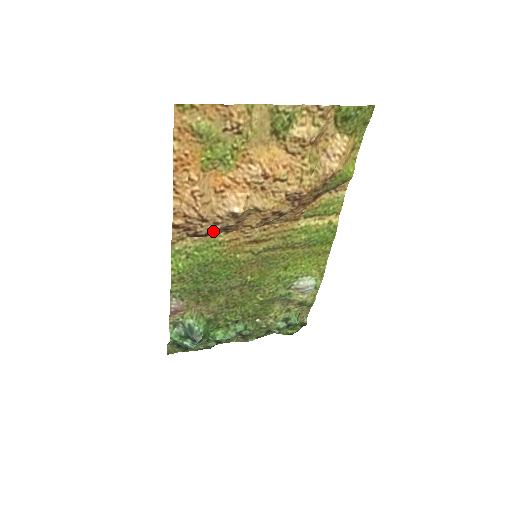
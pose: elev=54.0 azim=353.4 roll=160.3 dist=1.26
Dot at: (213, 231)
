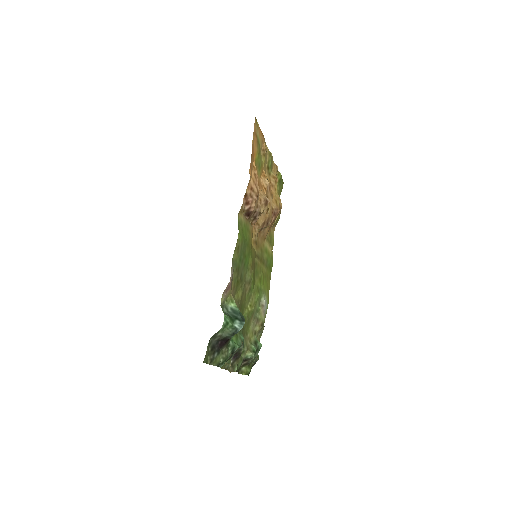
Dot at: (252, 215)
